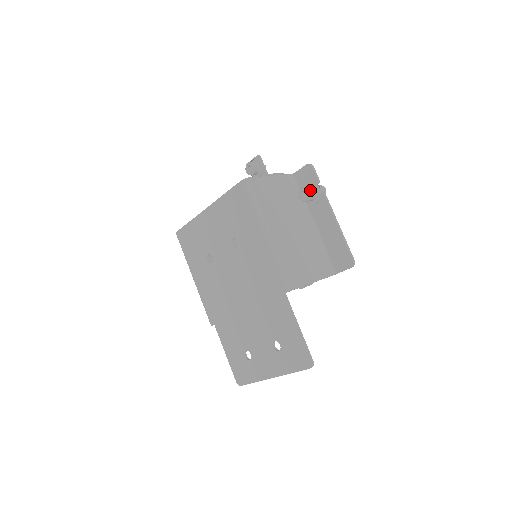
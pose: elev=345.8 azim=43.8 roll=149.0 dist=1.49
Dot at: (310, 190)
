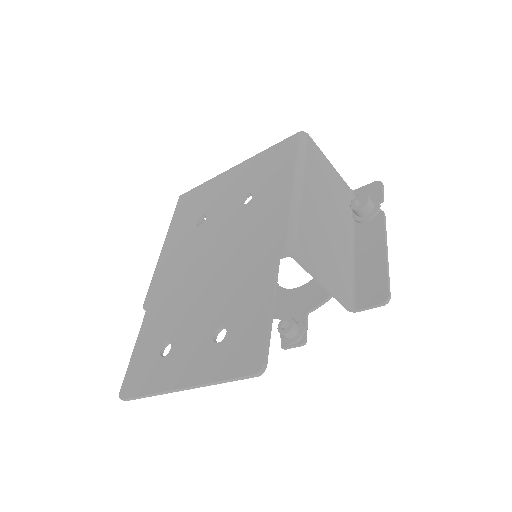
Dot at: (369, 198)
